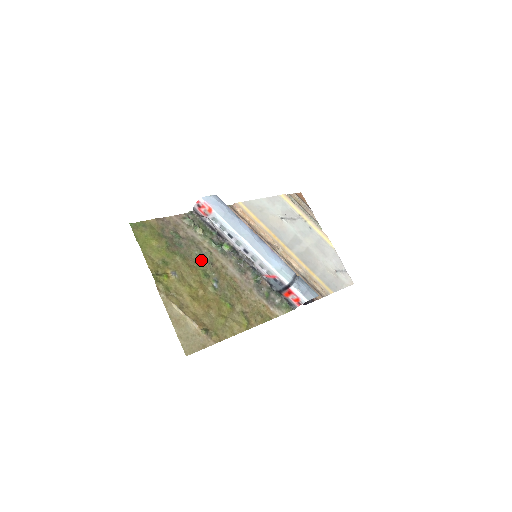
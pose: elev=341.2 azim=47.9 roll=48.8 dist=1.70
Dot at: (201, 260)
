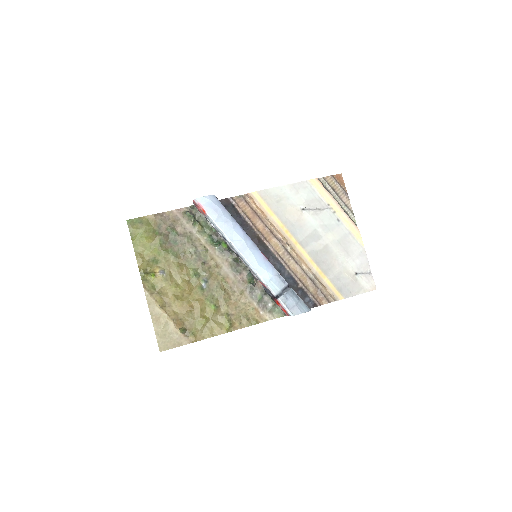
Dot at: (194, 258)
